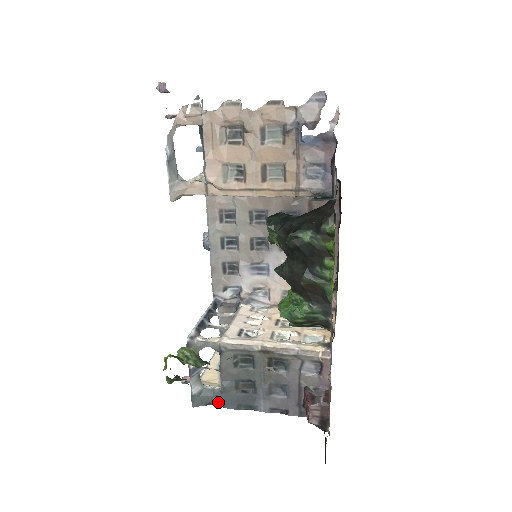
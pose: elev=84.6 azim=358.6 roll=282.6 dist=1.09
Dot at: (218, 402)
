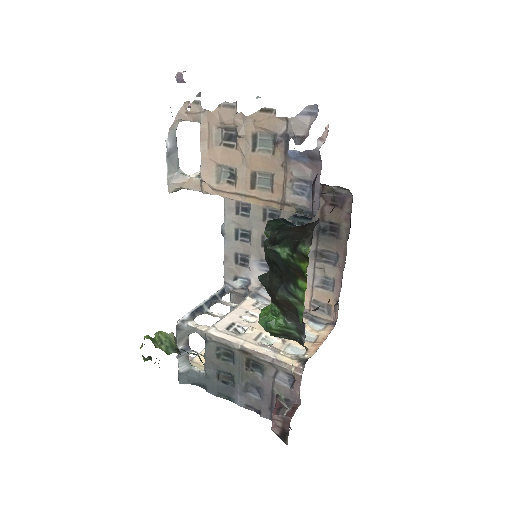
Dot at: (202, 385)
